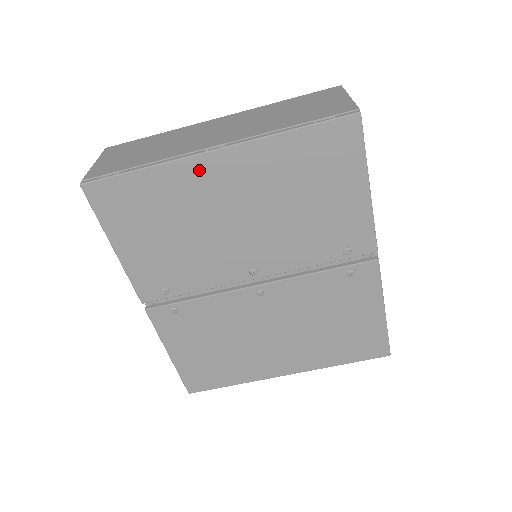
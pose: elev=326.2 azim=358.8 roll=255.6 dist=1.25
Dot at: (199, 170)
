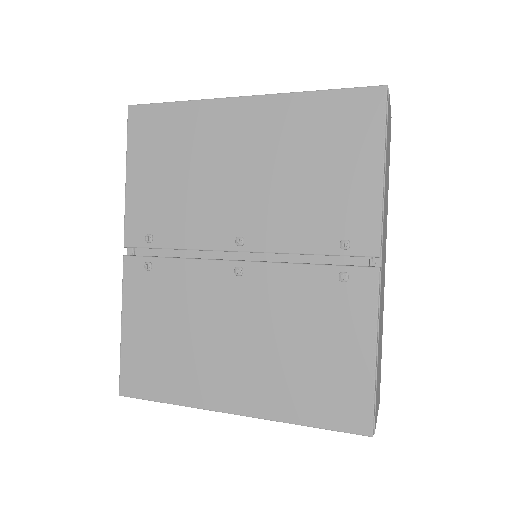
Dot at: (226, 113)
